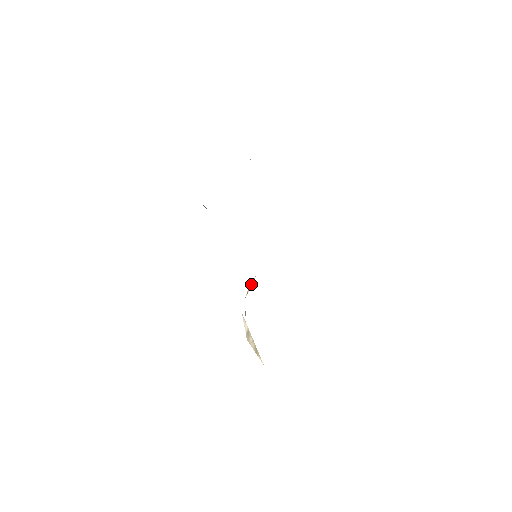
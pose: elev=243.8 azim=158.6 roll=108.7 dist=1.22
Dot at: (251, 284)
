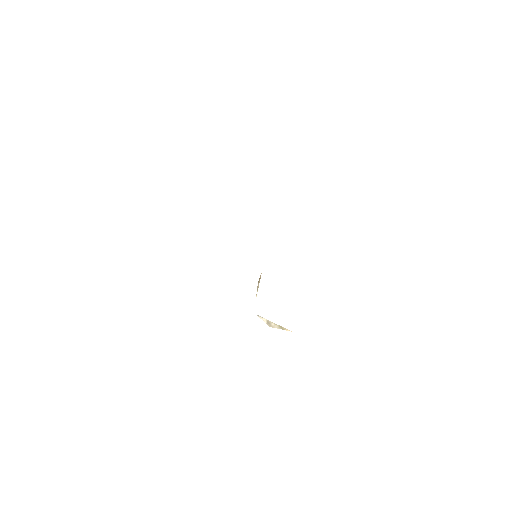
Dot at: occluded
